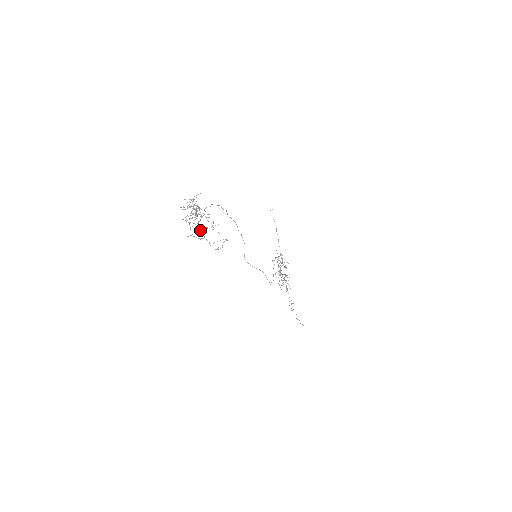
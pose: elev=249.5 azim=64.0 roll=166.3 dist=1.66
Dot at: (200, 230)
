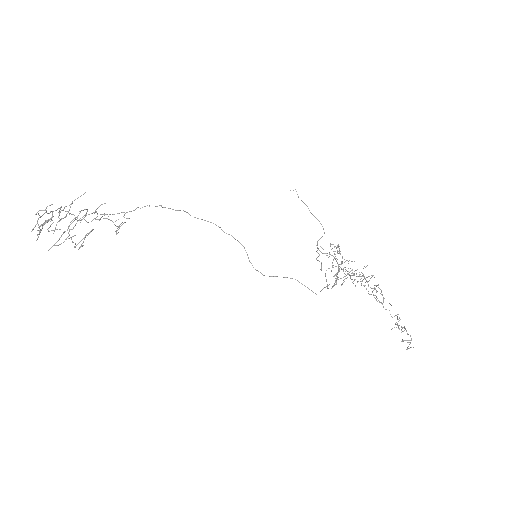
Dot at: (69, 235)
